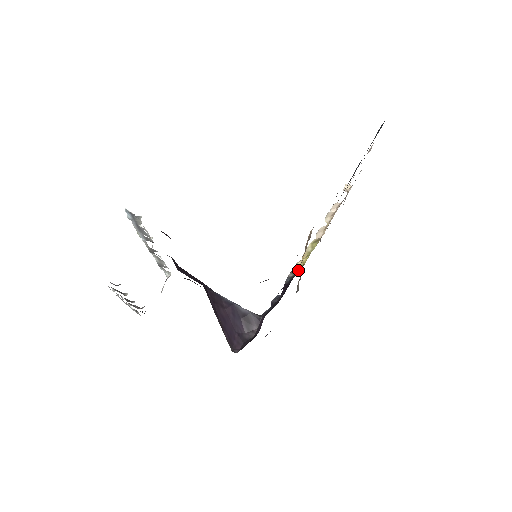
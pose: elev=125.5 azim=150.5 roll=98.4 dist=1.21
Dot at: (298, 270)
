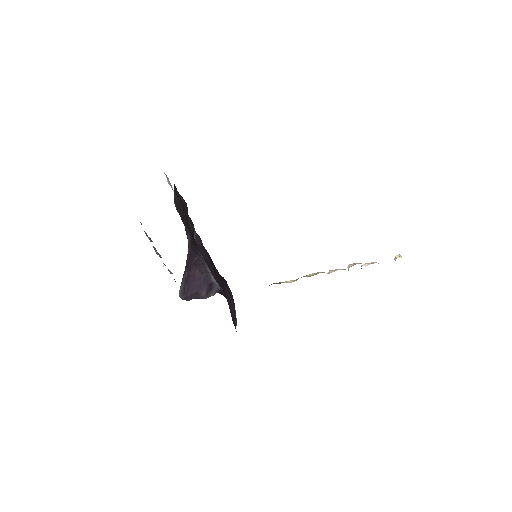
Dot at: occluded
